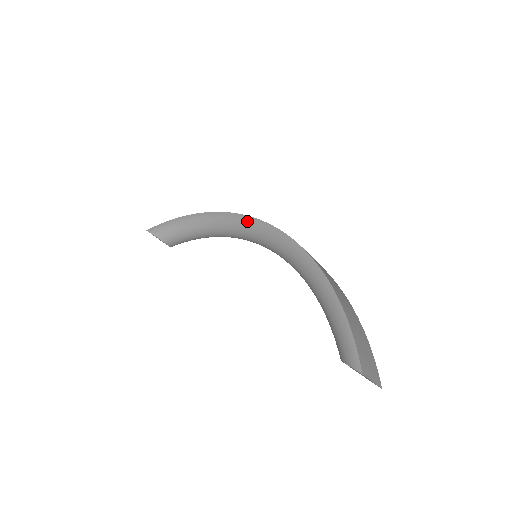
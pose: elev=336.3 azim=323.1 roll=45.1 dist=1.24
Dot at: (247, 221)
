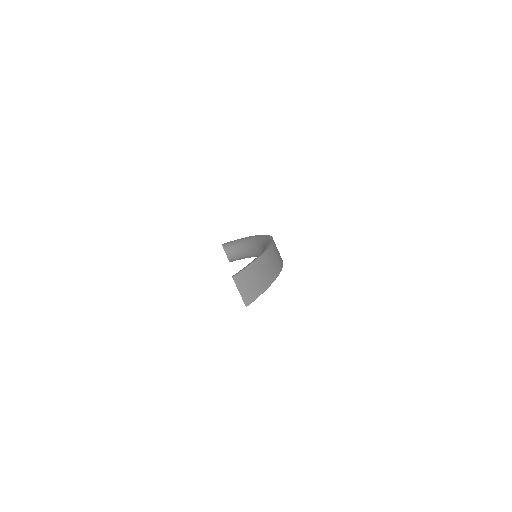
Dot at: occluded
